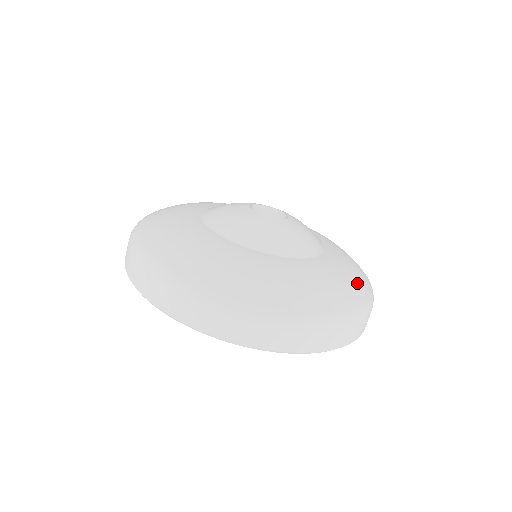
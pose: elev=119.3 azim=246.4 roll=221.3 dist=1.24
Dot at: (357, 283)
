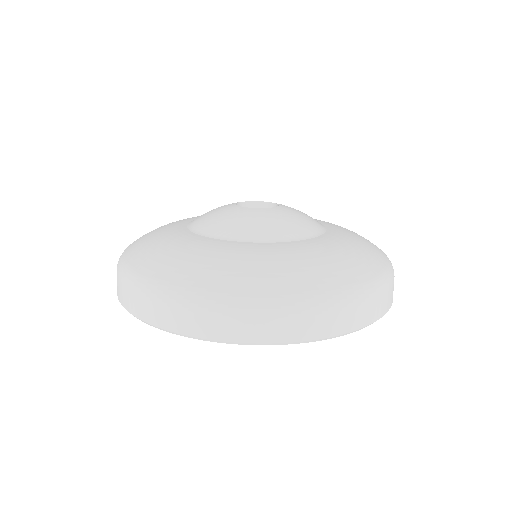
Dot at: (371, 245)
